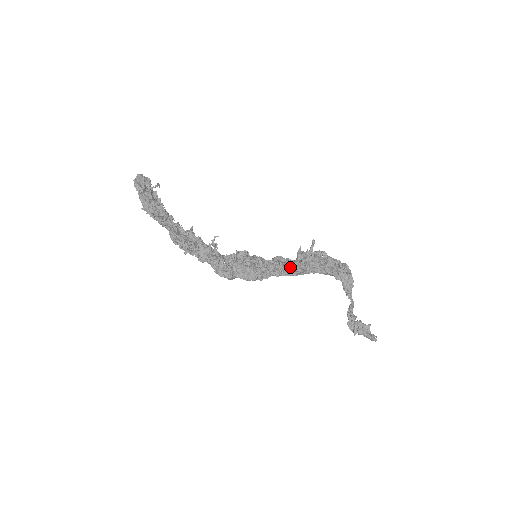
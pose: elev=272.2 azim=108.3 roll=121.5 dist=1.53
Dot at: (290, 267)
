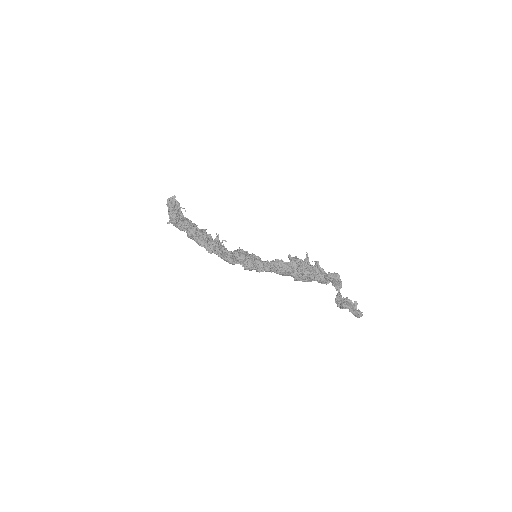
Dot at: (285, 264)
